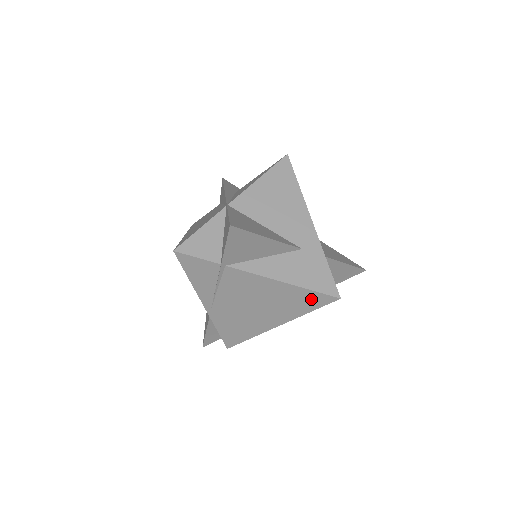
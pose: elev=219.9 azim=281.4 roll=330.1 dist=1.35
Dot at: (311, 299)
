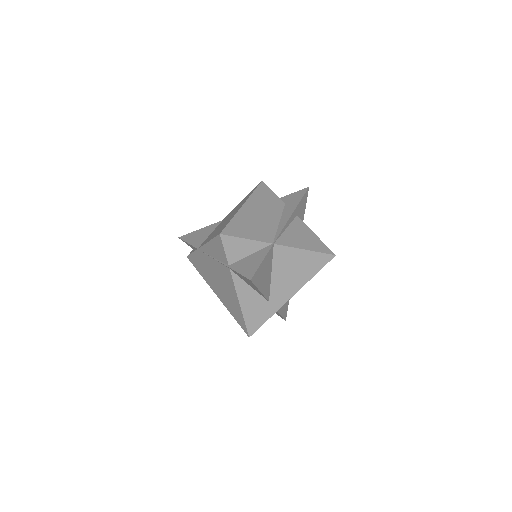
Dot at: (240, 319)
